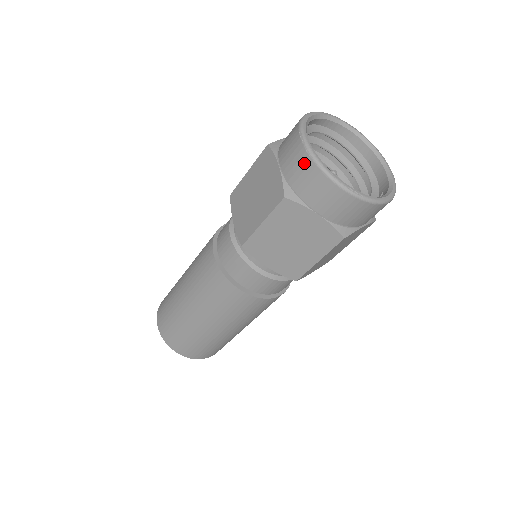
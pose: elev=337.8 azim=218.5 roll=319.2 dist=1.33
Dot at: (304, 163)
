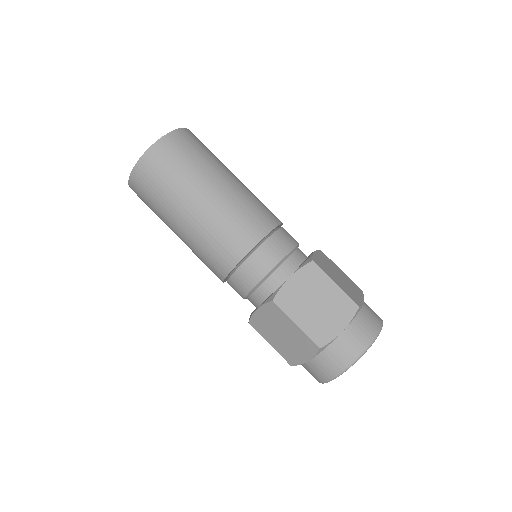
Dot at: (317, 378)
